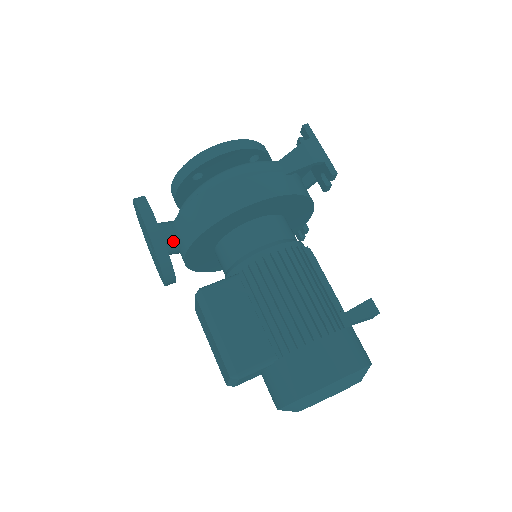
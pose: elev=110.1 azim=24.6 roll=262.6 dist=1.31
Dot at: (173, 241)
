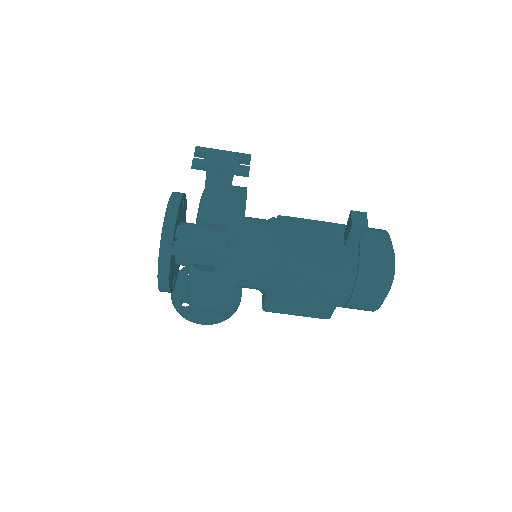
Dot at: occluded
